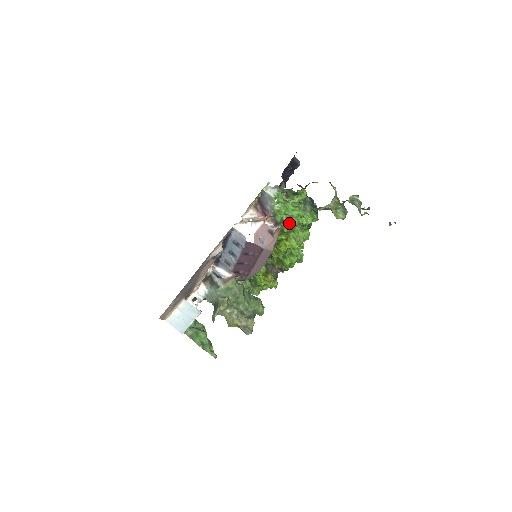
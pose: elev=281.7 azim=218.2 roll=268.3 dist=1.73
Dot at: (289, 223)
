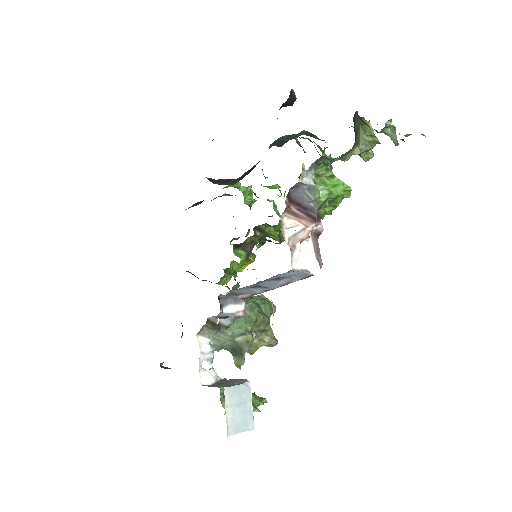
Dot at: (331, 206)
